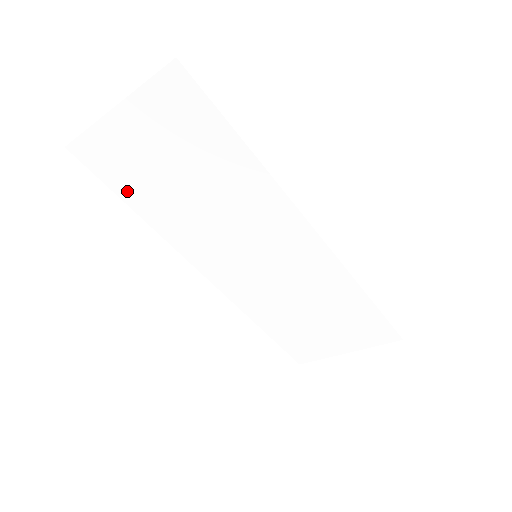
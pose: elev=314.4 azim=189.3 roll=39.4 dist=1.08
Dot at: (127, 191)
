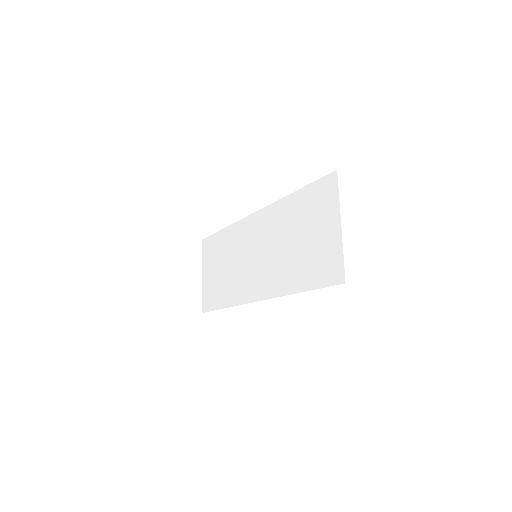
Dot at: (218, 302)
